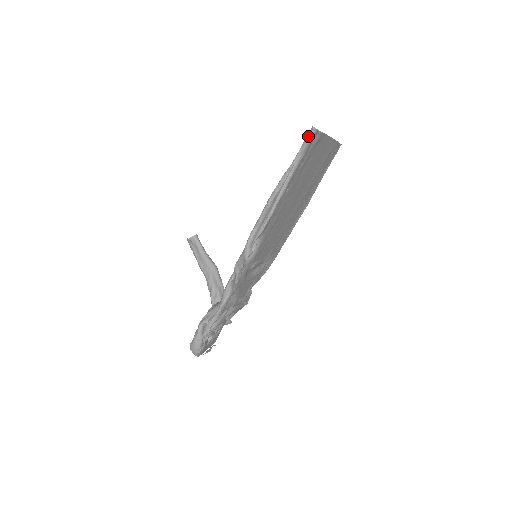
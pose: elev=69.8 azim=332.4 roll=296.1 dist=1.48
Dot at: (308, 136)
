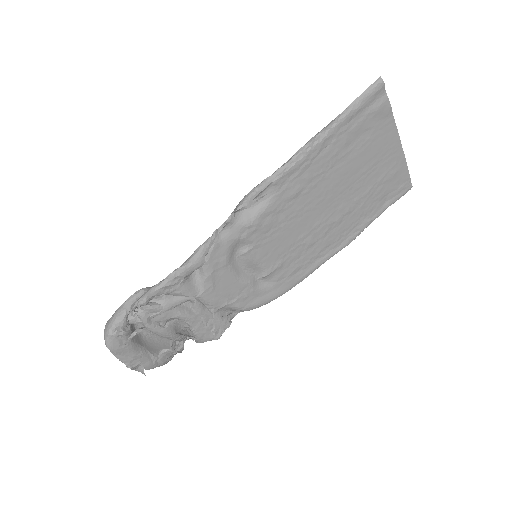
Dot at: (370, 87)
